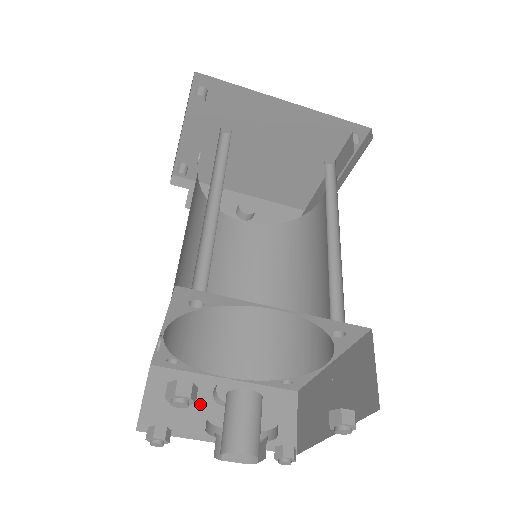
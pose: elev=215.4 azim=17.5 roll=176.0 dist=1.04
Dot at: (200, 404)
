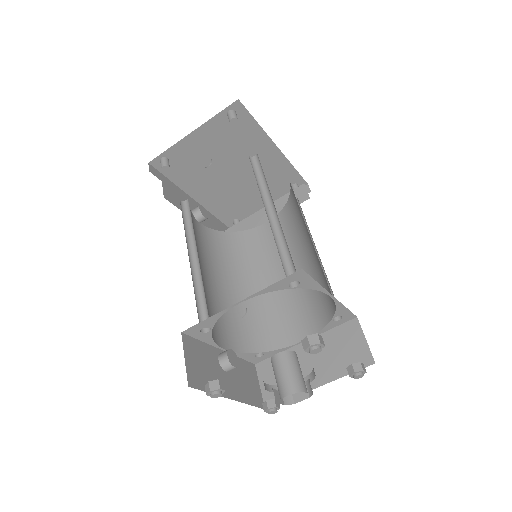
Dot at: (215, 368)
